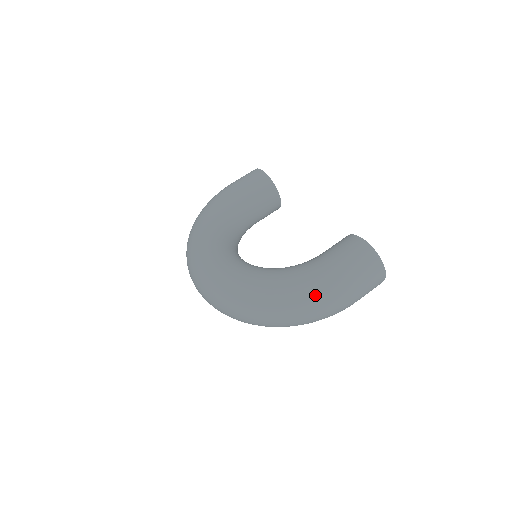
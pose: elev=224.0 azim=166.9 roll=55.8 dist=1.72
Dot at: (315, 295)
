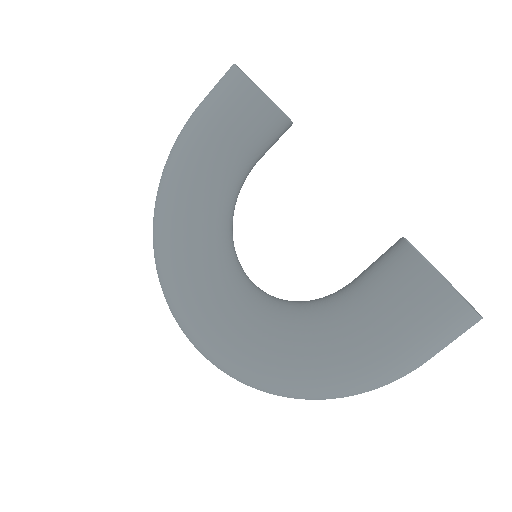
Dot at: (345, 383)
